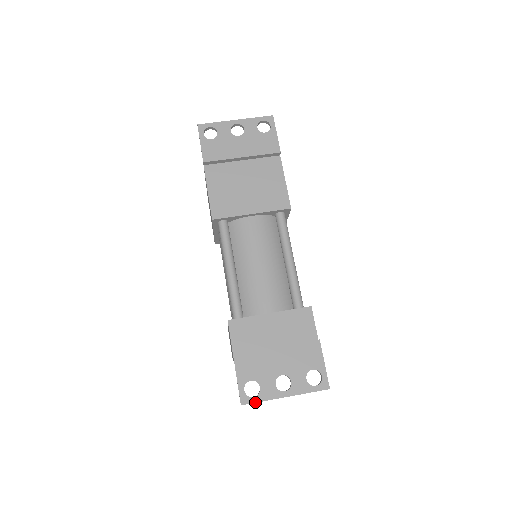
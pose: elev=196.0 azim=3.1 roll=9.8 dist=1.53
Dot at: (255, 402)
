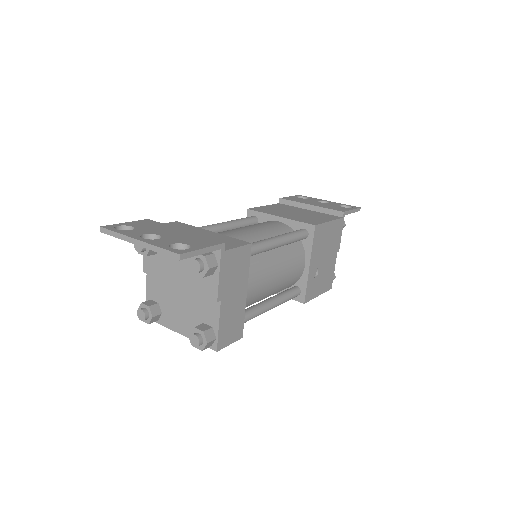
Dot at: (112, 230)
